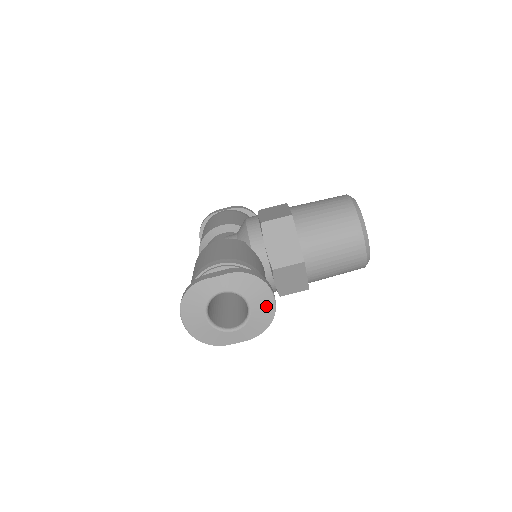
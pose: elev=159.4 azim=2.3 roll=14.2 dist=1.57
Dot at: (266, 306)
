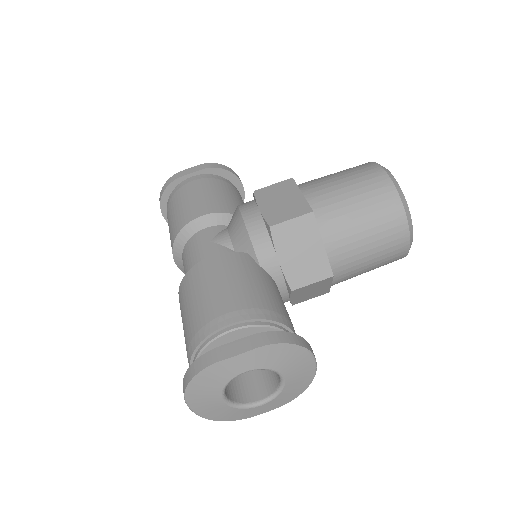
Dot at: (305, 372)
